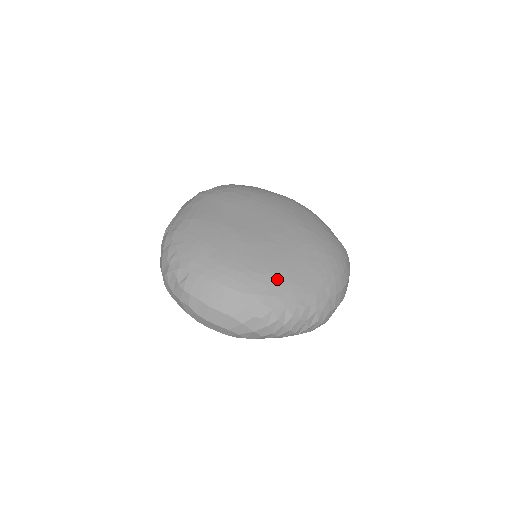
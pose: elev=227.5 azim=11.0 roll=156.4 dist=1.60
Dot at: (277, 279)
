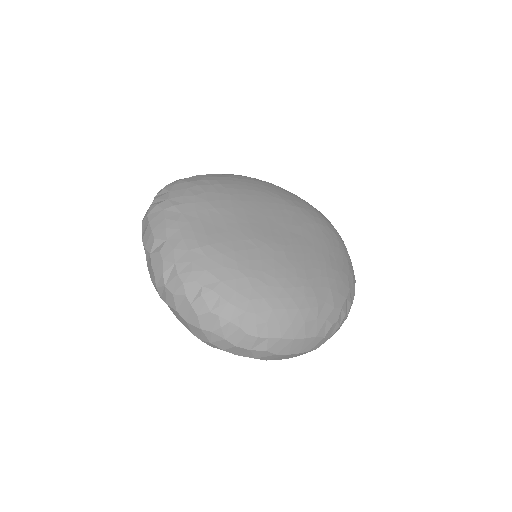
Dot at: (329, 275)
